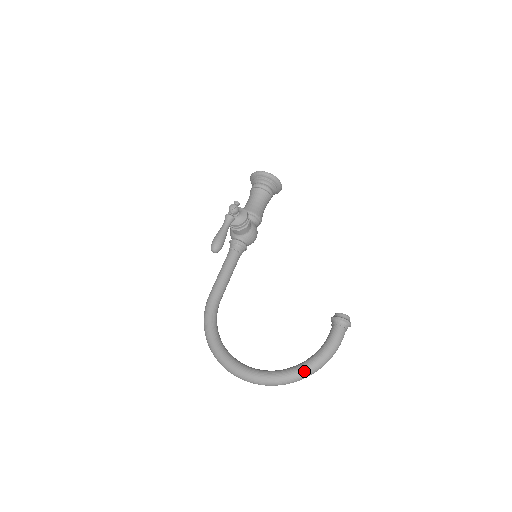
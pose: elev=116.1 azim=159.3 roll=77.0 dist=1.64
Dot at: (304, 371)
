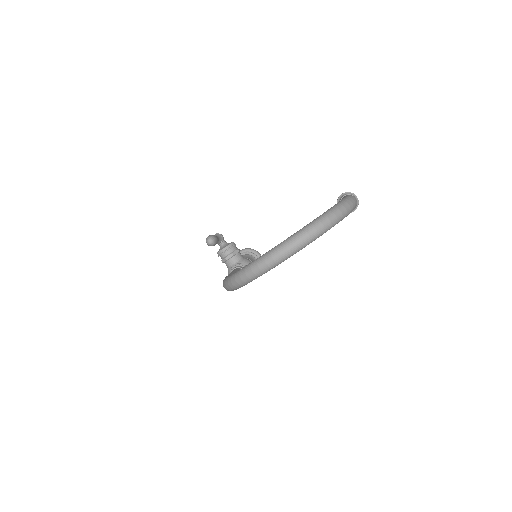
Dot at: (333, 207)
